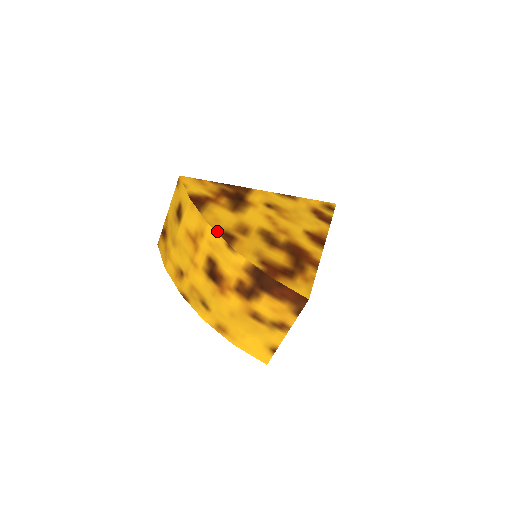
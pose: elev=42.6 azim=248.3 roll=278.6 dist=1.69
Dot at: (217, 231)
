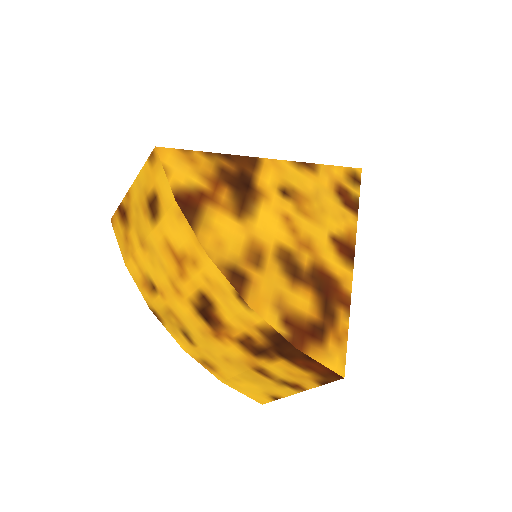
Dot at: (221, 269)
